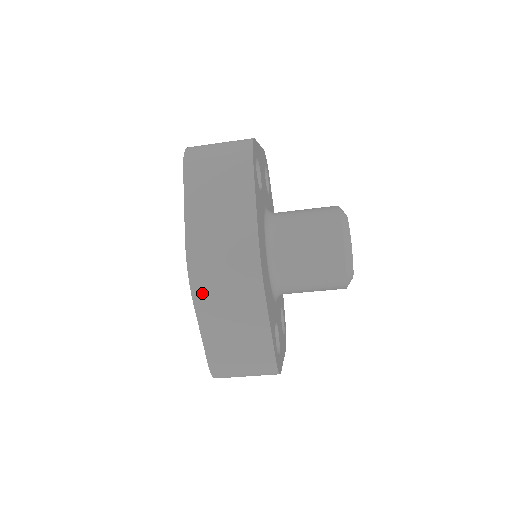
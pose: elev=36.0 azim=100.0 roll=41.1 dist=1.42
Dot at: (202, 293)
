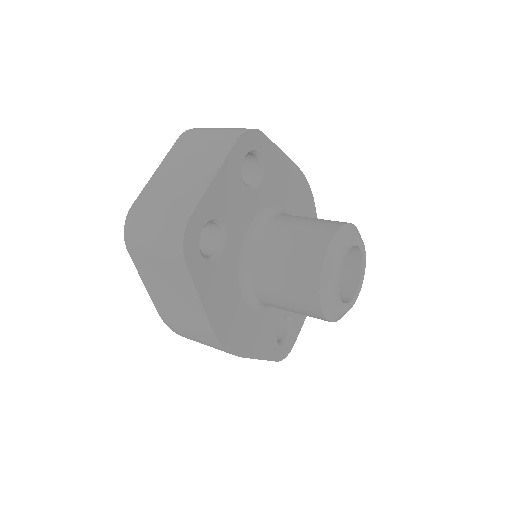
Dot at: occluded
